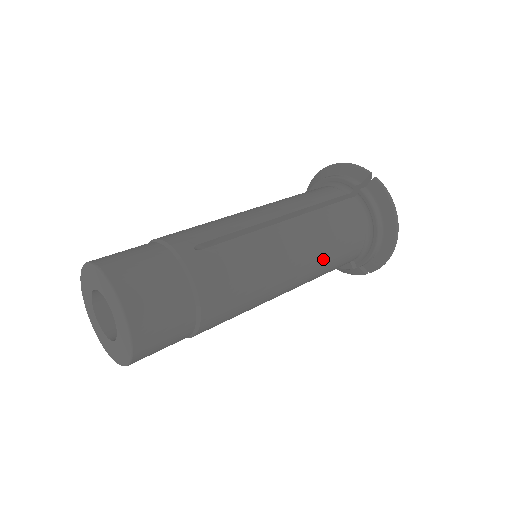
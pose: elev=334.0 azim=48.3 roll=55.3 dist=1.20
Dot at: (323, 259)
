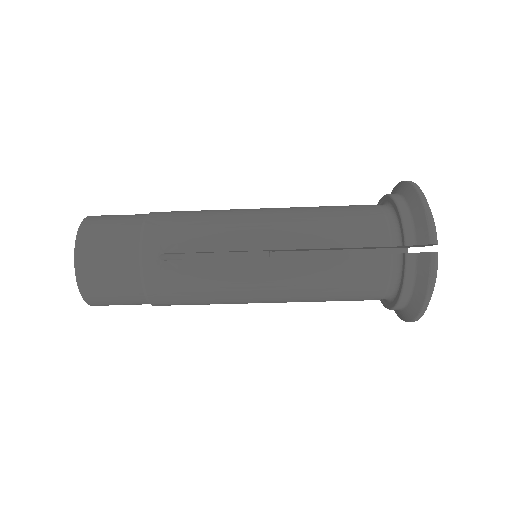
Dot at: (310, 299)
